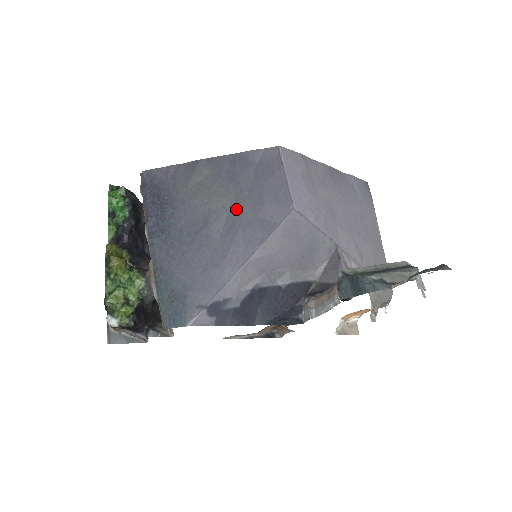
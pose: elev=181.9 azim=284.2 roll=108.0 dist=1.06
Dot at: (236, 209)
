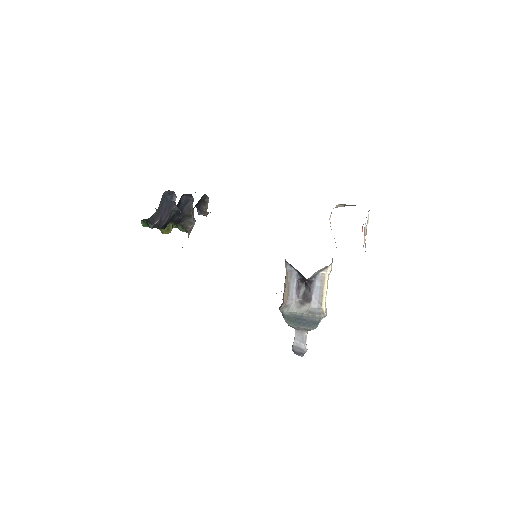
Dot at: occluded
